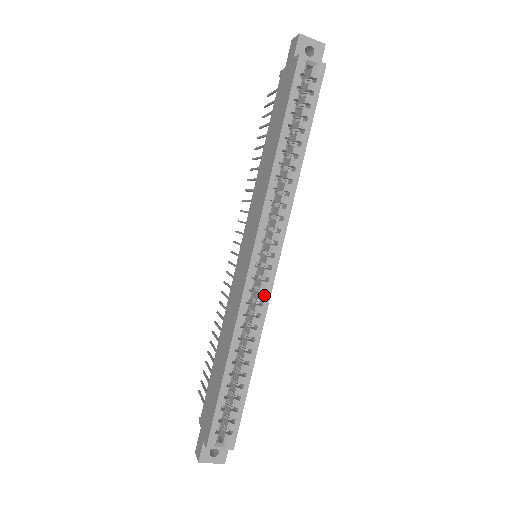
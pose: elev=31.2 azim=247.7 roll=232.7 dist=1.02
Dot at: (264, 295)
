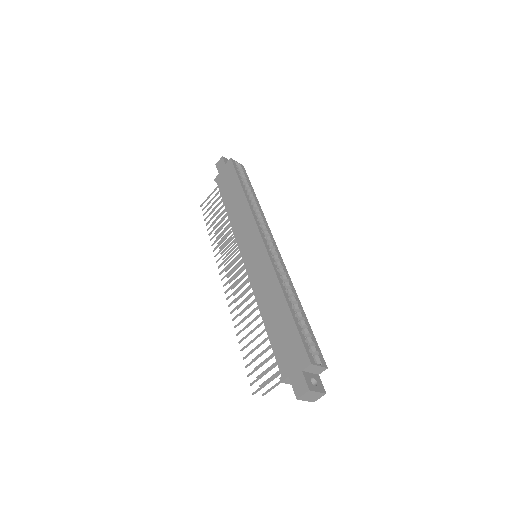
Dot at: (281, 262)
